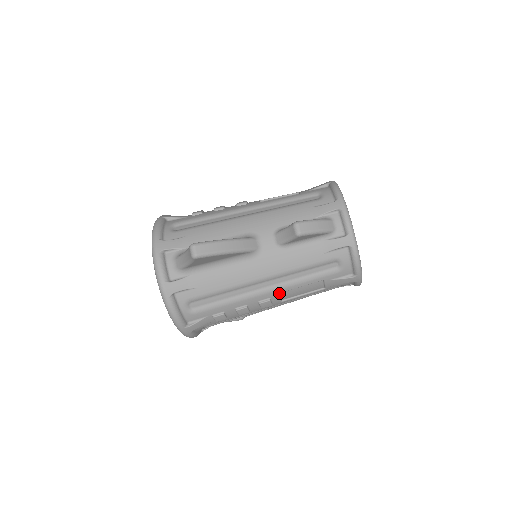
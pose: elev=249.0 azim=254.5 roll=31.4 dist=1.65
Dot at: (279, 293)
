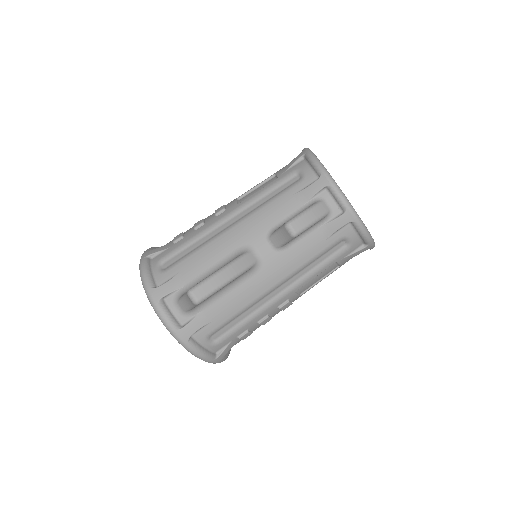
Dot at: (295, 291)
